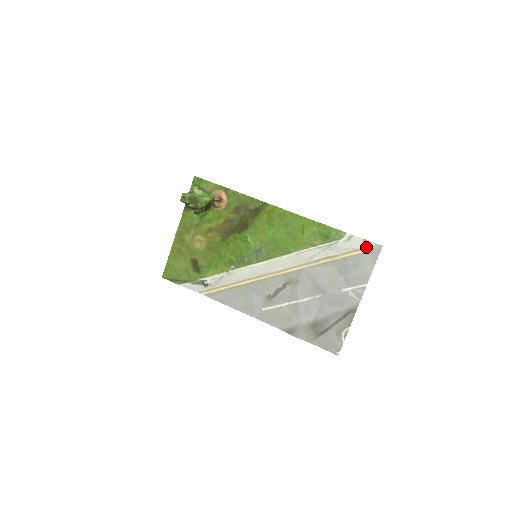
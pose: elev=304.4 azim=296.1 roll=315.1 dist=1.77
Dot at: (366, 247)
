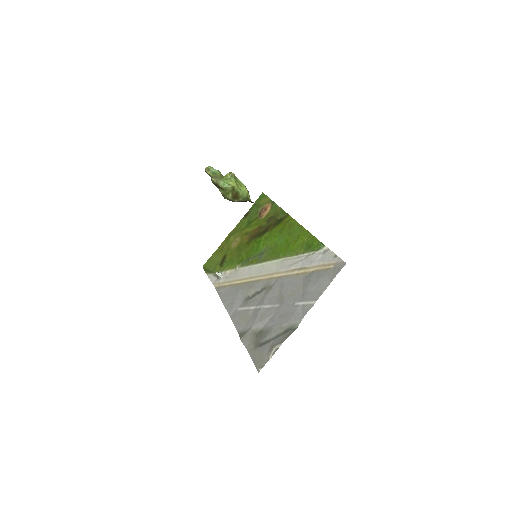
Dot at: (334, 263)
